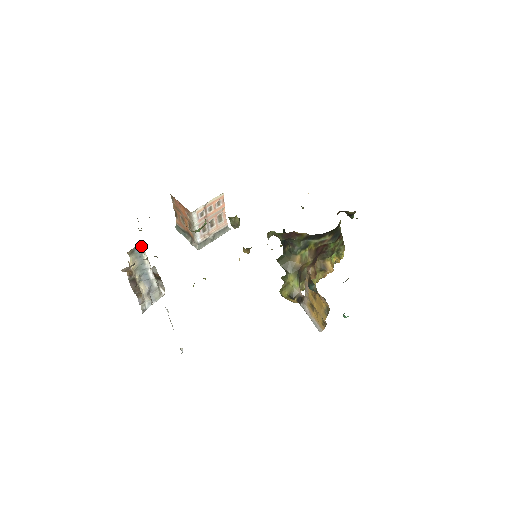
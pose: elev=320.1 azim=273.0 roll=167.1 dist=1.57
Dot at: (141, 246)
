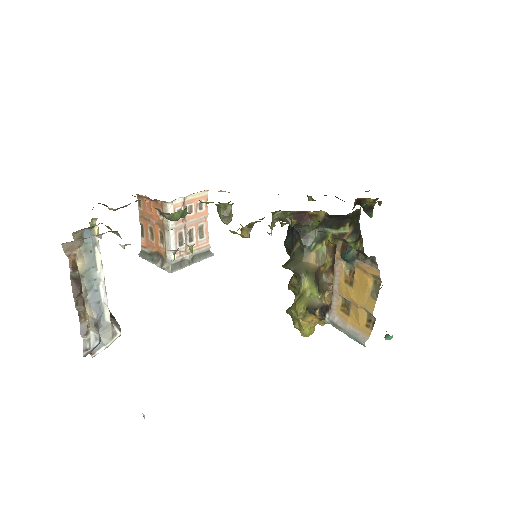
Dot at: (94, 230)
